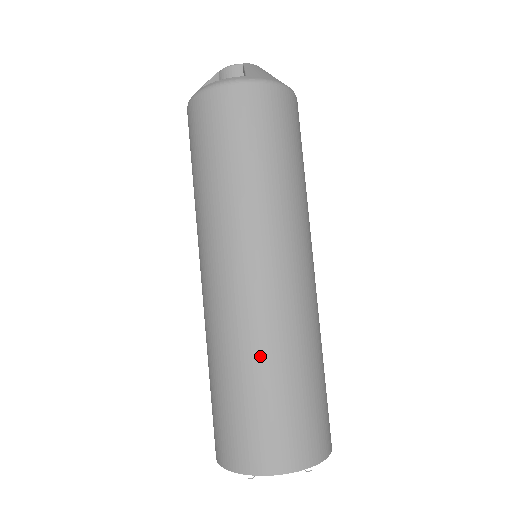
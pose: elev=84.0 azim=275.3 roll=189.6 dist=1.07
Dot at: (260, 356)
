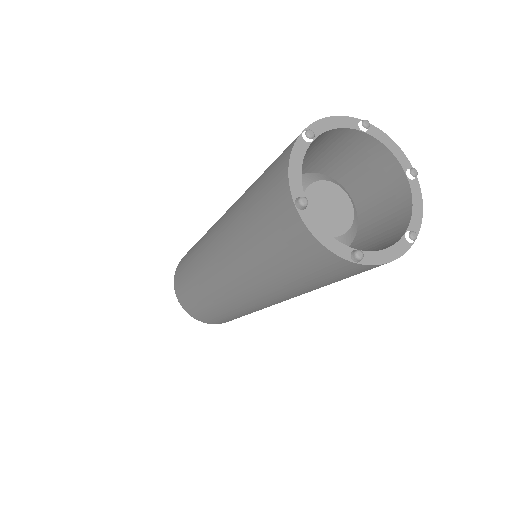
Dot at: occluded
